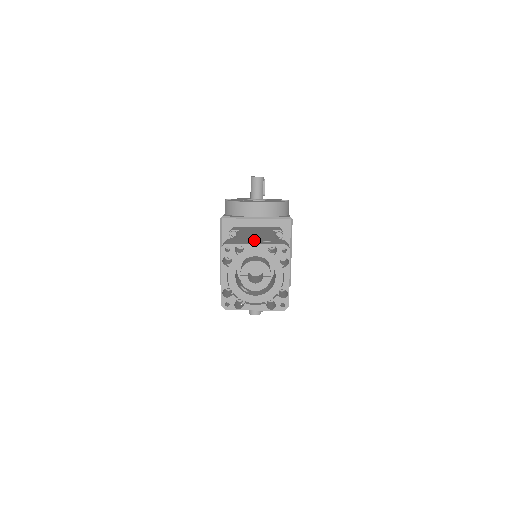
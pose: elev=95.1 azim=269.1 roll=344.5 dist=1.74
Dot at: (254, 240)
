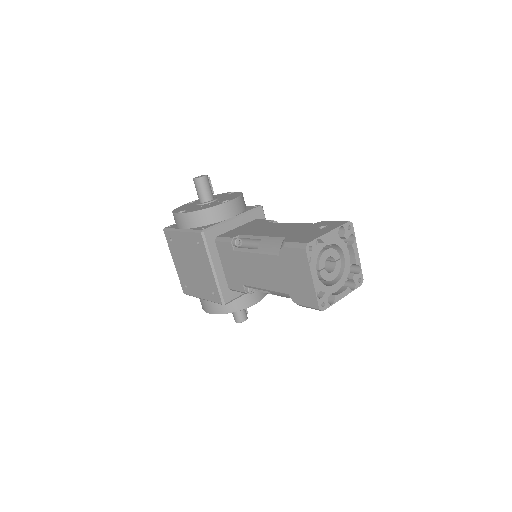
Dot at: (309, 231)
